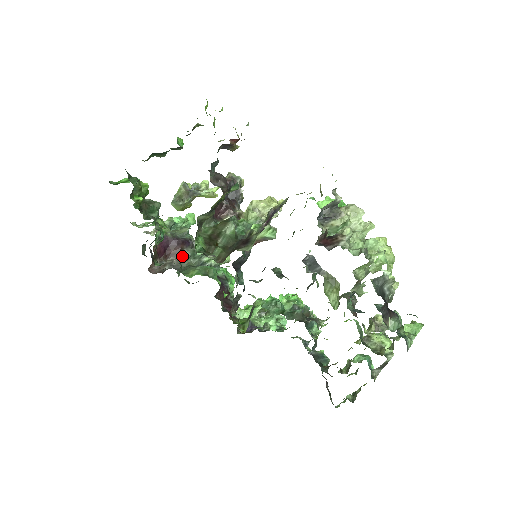
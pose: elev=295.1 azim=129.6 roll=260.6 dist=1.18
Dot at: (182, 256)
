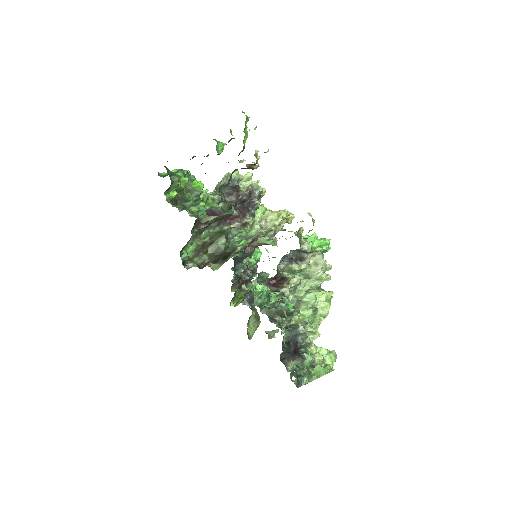
Dot at: occluded
